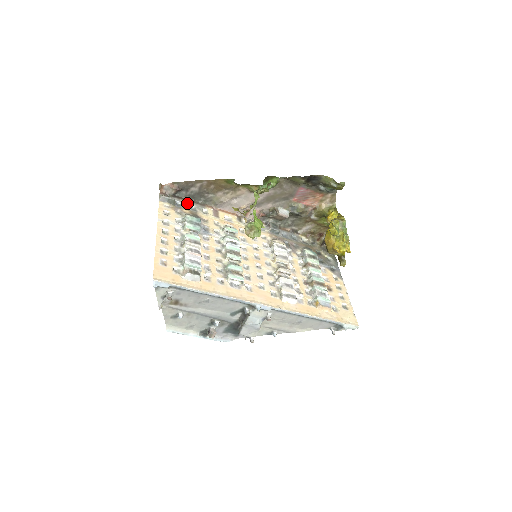
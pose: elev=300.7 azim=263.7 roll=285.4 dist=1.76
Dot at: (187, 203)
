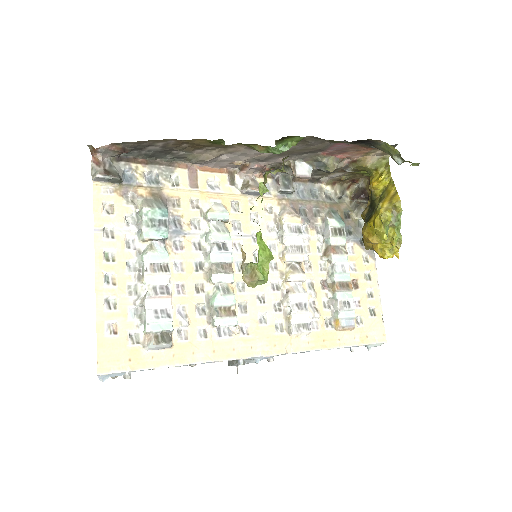
Dot at: (143, 170)
